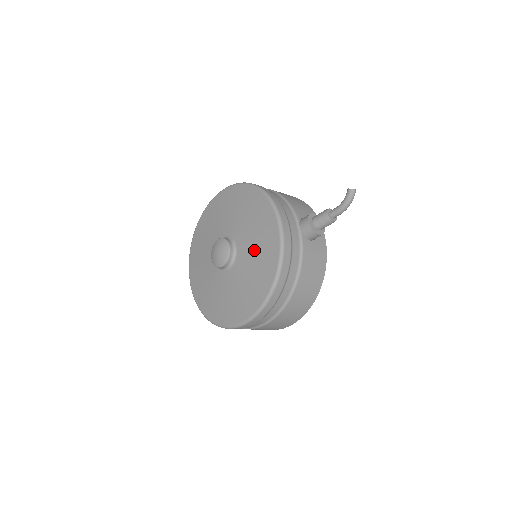
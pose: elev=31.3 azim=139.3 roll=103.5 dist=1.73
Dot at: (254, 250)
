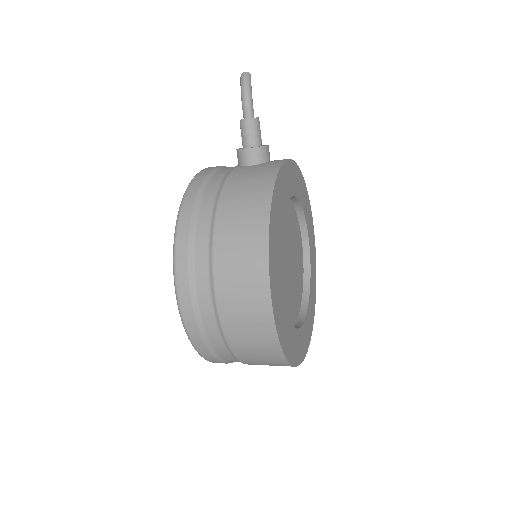
Dot at: occluded
